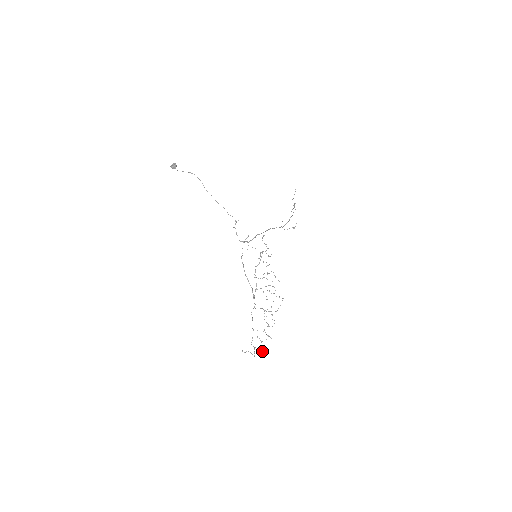
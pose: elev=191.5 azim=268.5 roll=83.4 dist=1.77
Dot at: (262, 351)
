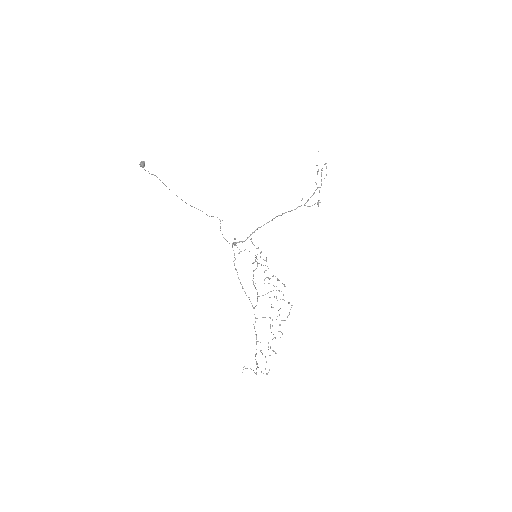
Dot at: (265, 368)
